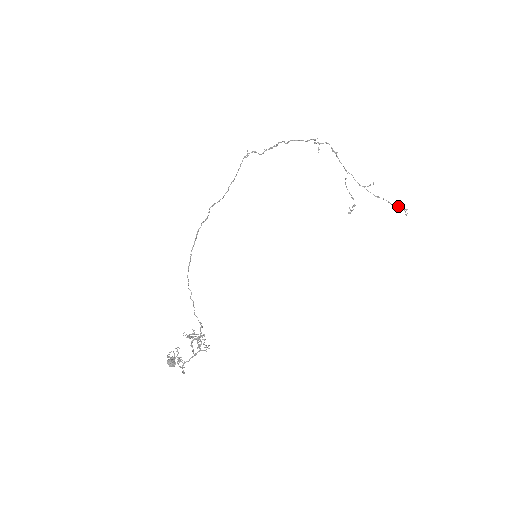
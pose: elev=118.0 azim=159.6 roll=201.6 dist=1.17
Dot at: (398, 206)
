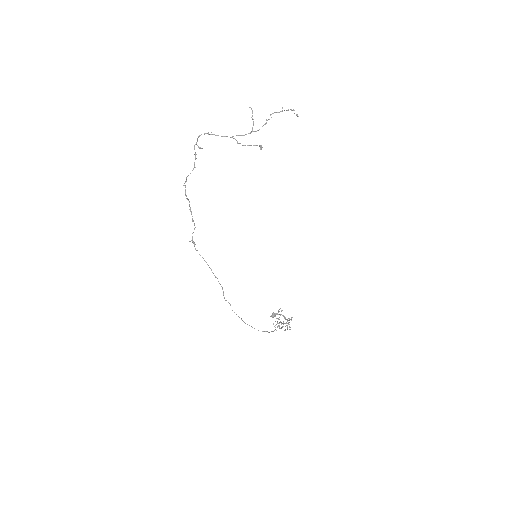
Dot at: (284, 110)
